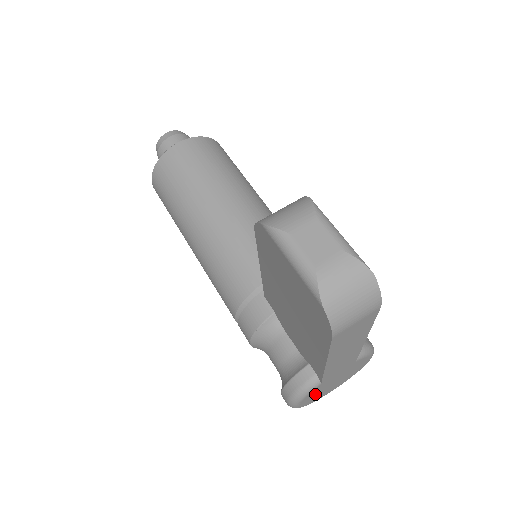
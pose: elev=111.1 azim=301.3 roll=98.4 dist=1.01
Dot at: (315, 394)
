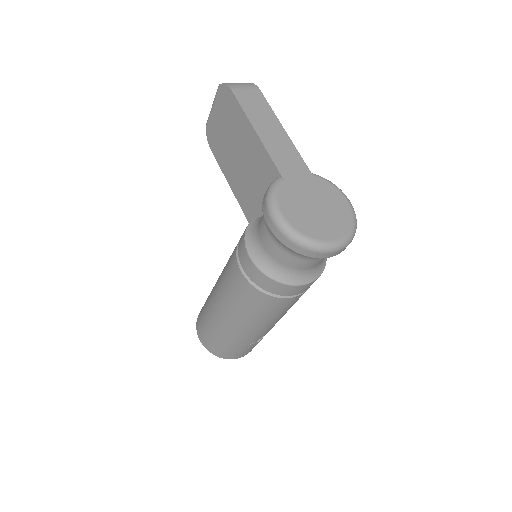
Dot at: (295, 207)
